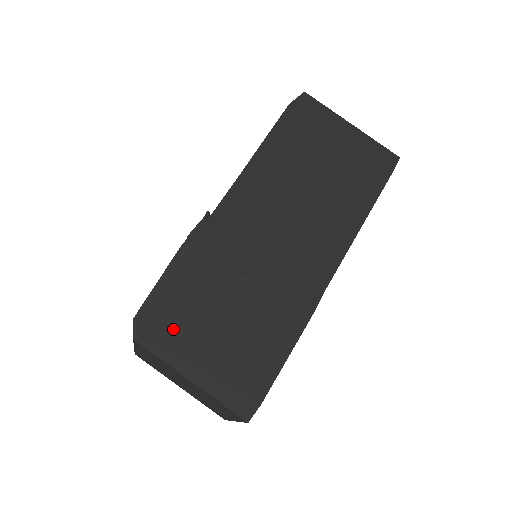
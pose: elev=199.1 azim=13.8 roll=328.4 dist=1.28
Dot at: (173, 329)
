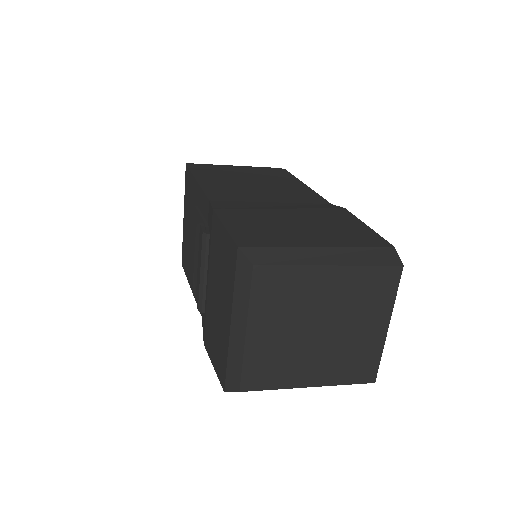
Dot at: (275, 240)
